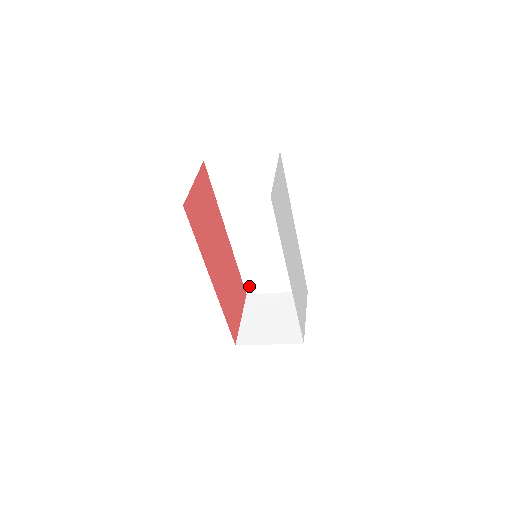
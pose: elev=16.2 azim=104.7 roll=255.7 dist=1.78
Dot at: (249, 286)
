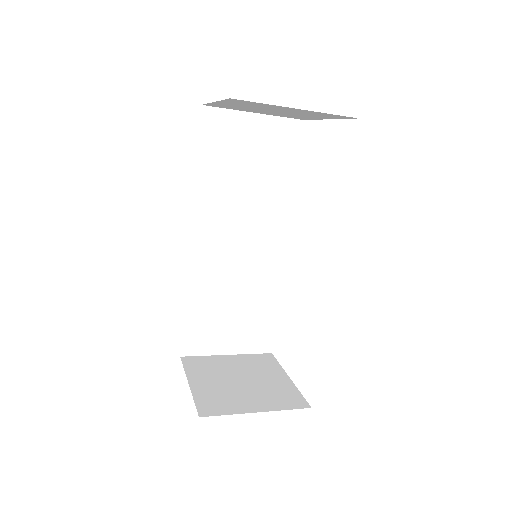
Dot at: (189, 340)
